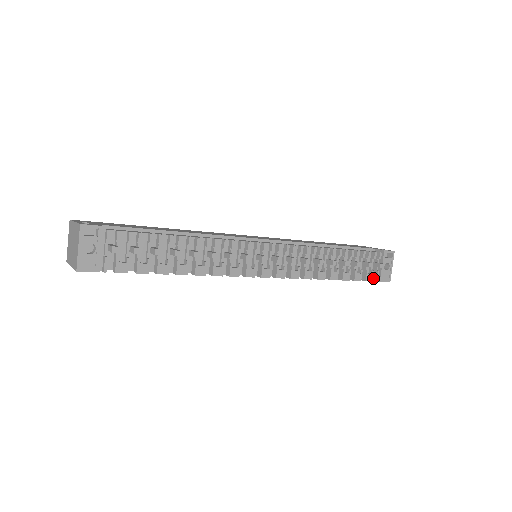
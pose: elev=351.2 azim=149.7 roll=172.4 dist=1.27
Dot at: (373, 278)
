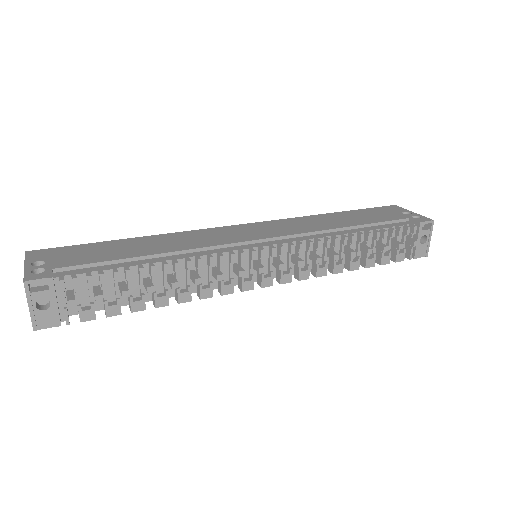
Dot at: (406, 255)
